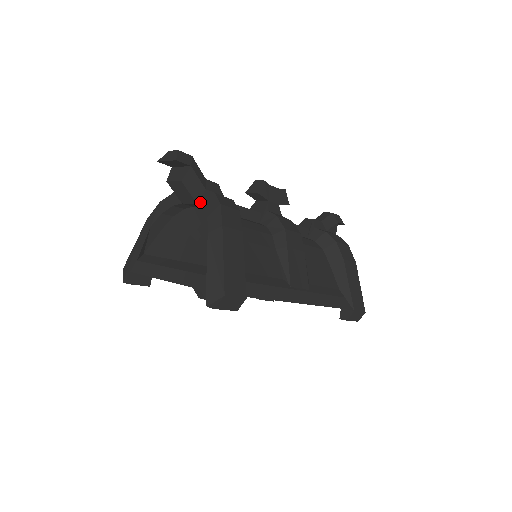
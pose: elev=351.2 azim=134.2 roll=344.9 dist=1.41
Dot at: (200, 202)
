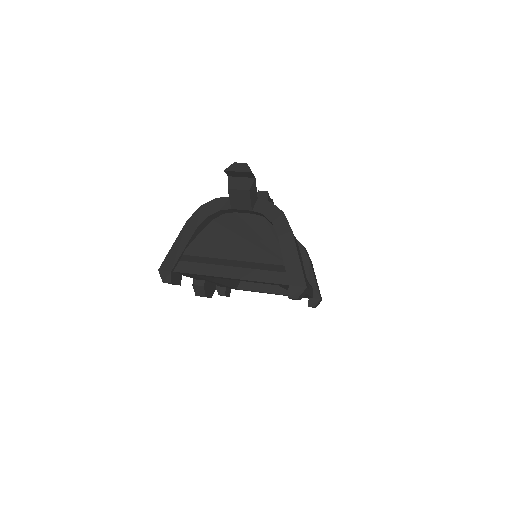
Dot at: (256, 209)
